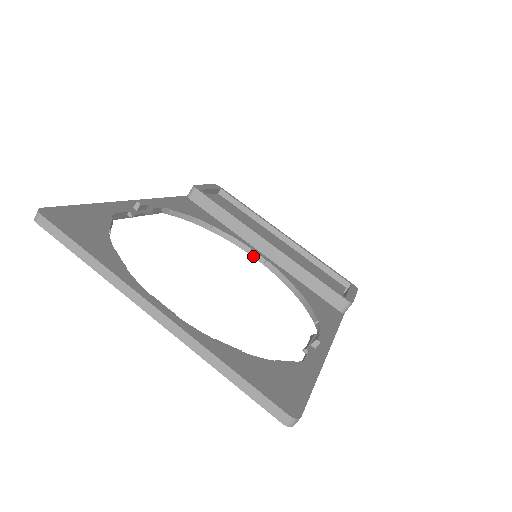
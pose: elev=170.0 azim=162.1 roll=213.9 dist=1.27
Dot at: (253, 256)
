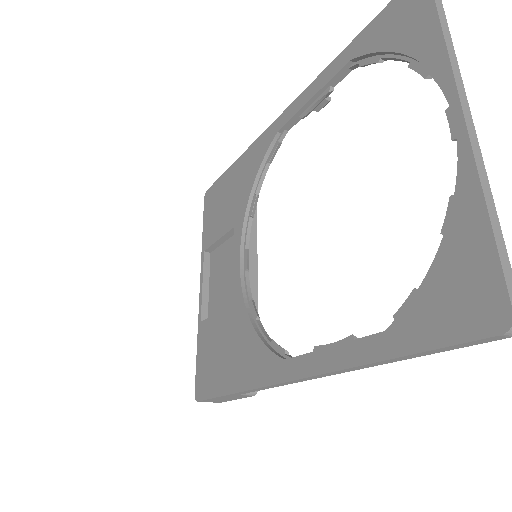
Dot at: (241, 255)
